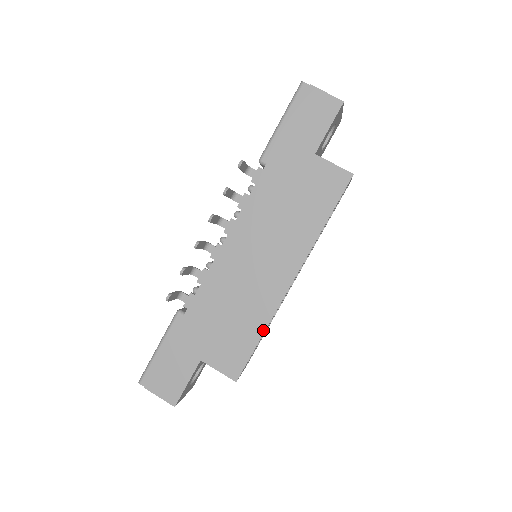
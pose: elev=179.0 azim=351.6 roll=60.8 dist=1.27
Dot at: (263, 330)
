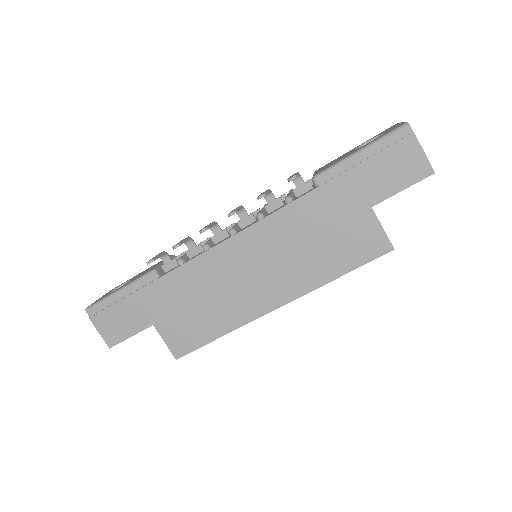
Dot at: (224, 333)
